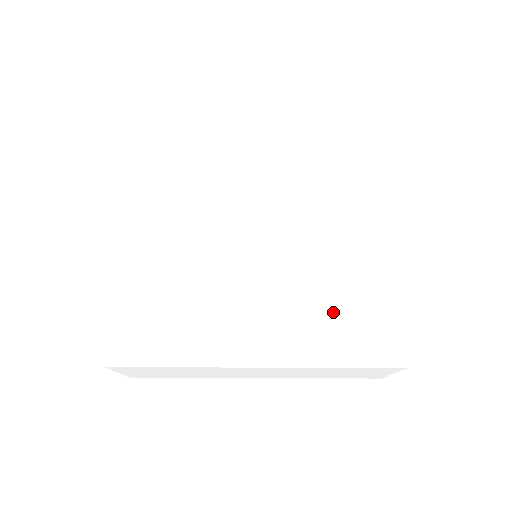
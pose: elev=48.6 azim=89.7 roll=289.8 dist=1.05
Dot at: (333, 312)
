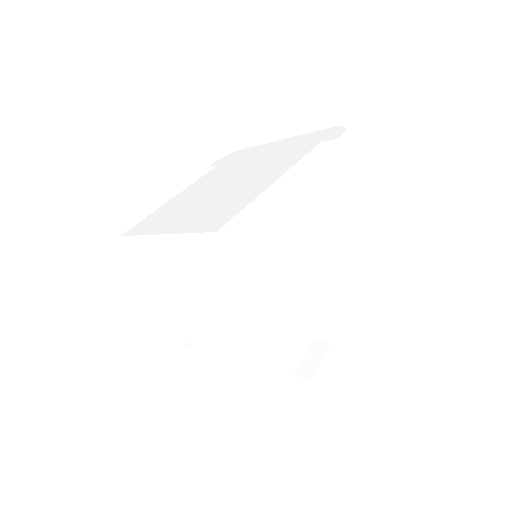
Dot at: (269, 374)
